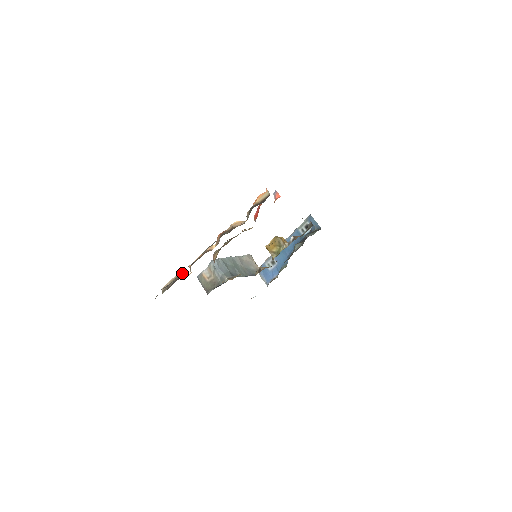
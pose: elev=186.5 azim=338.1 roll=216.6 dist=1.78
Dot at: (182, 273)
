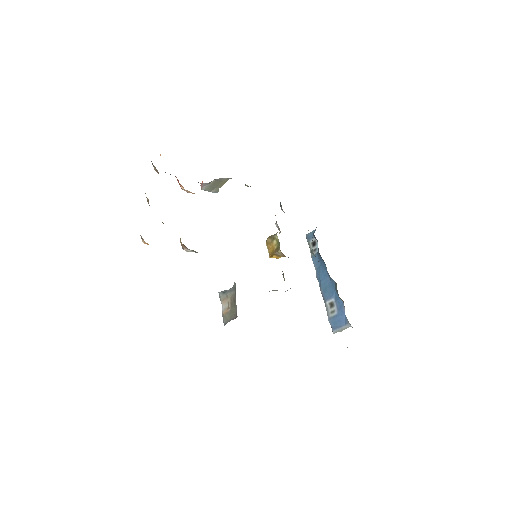
Dot at: occluded
